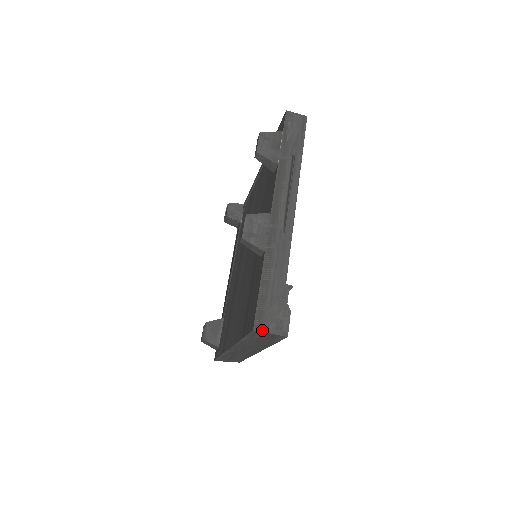
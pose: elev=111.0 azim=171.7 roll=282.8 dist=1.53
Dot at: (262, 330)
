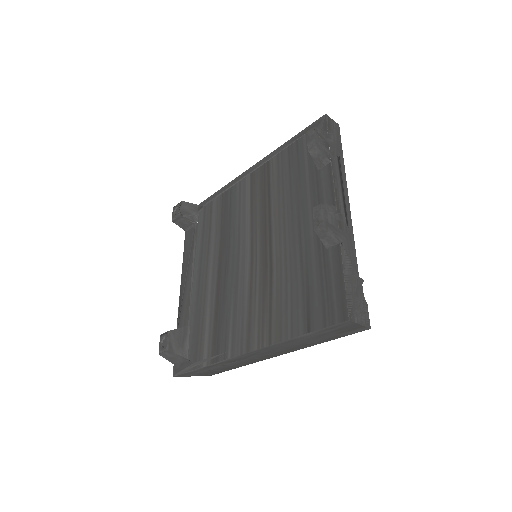
Dot at: (354, 320)
